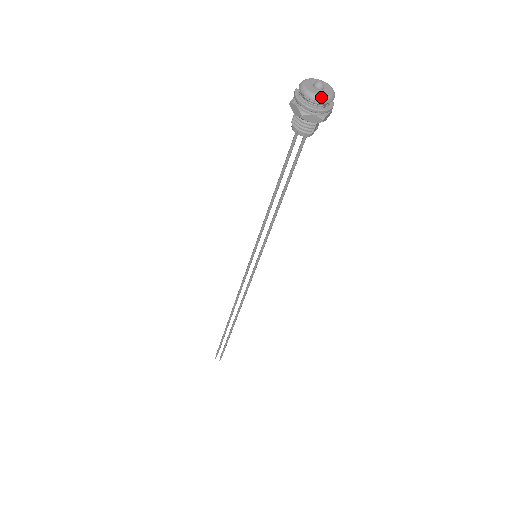
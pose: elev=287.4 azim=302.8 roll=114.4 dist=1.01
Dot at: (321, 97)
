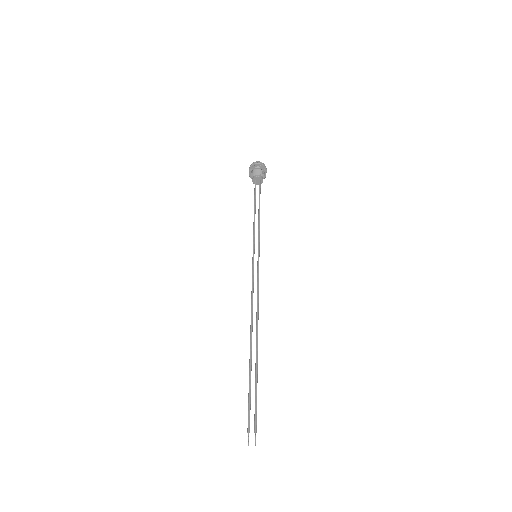
Dot at: (262, 163)
